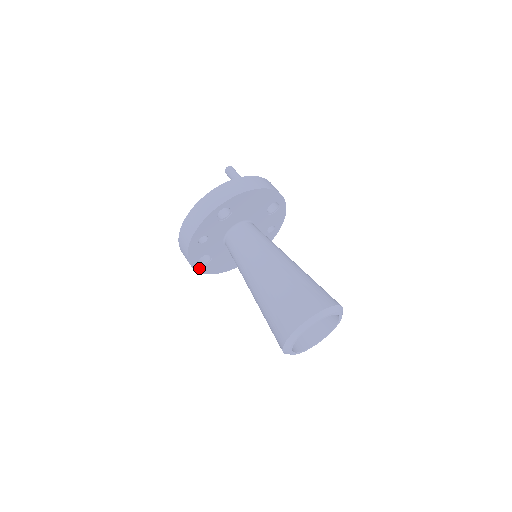
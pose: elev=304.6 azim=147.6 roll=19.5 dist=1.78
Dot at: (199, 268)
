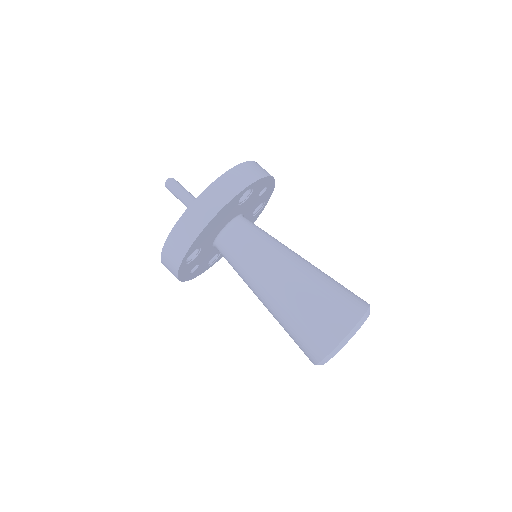
Dot at: (215, 262)
